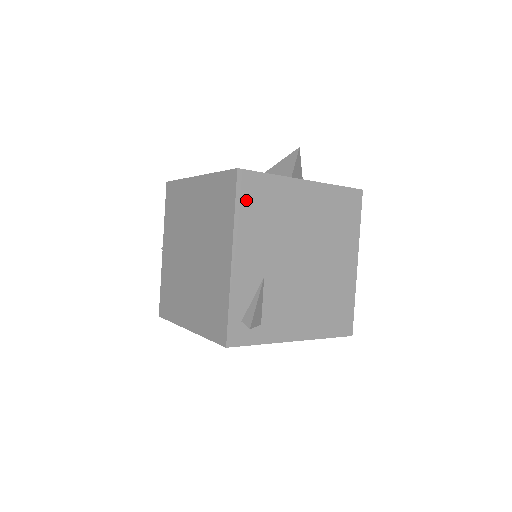
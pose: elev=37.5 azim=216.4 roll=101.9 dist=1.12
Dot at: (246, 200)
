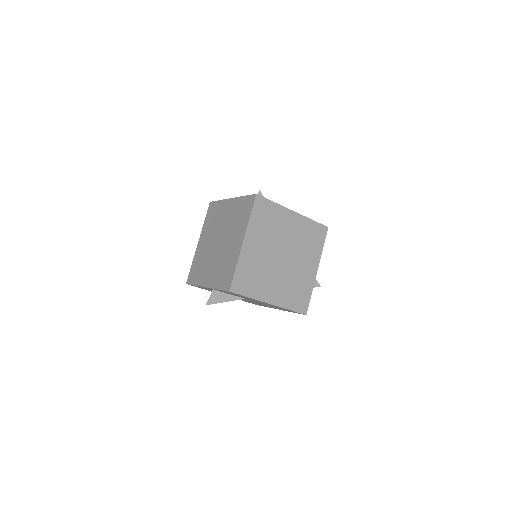
Dot at: occluded
